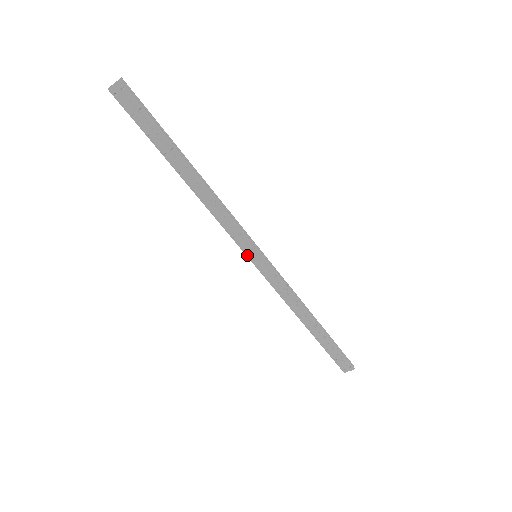
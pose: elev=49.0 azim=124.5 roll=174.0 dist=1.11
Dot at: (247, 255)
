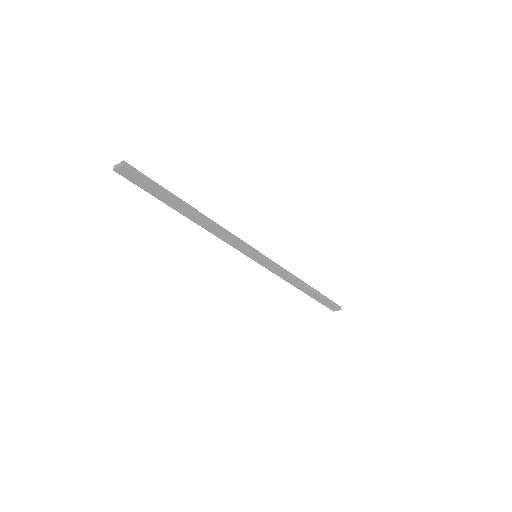
Dot at: occluded
